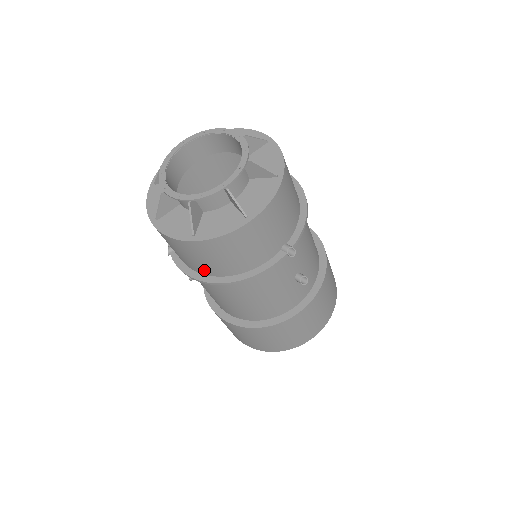
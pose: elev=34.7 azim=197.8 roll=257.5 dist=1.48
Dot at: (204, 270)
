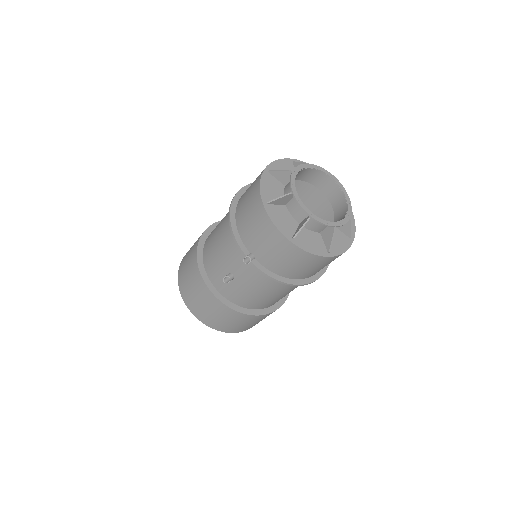
Dot at: (298, 275)
